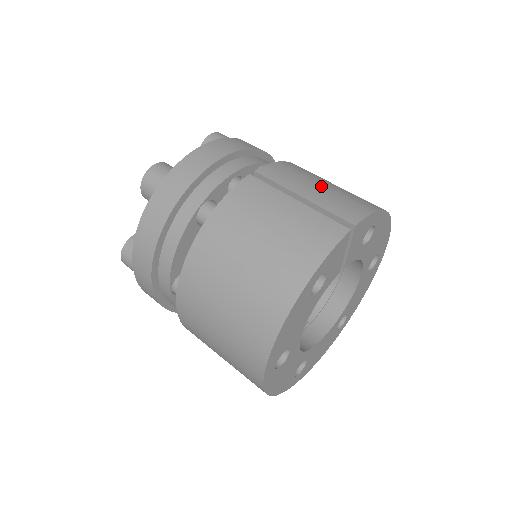
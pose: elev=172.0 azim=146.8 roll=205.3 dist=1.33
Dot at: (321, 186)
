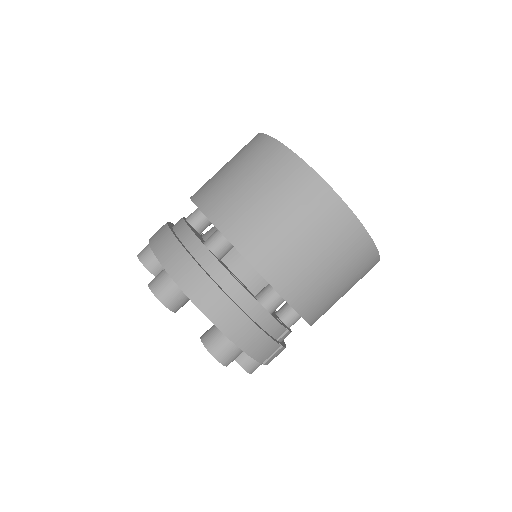
Dot at: occluded
